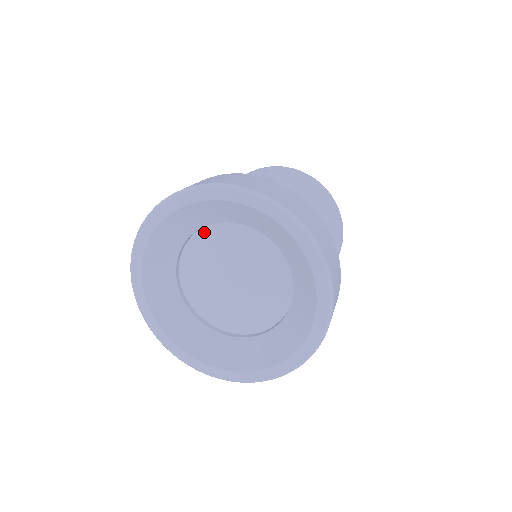
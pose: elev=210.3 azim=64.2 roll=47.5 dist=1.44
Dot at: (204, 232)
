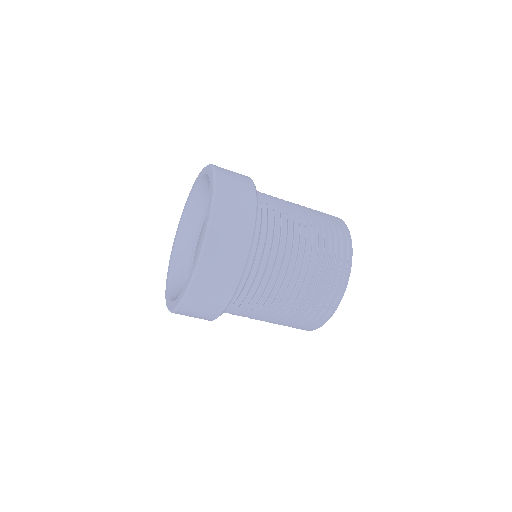
Dot at: occluded
